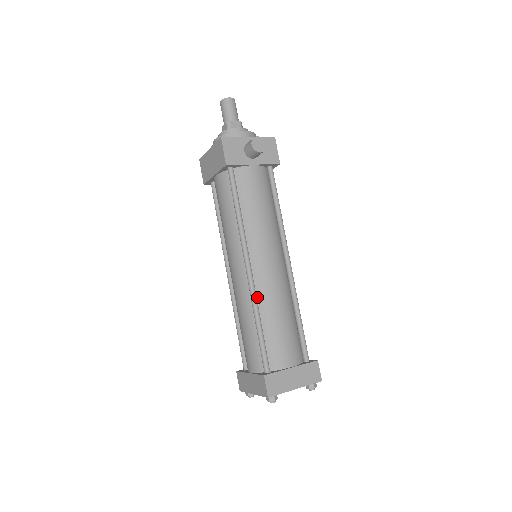
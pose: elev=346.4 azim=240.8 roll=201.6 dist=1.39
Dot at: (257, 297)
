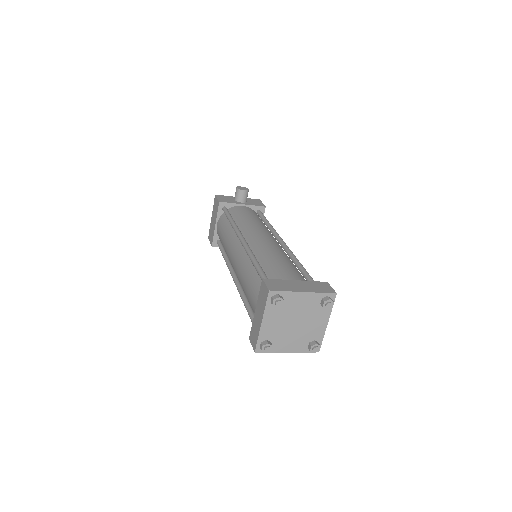
Dot at: (253, 253)
